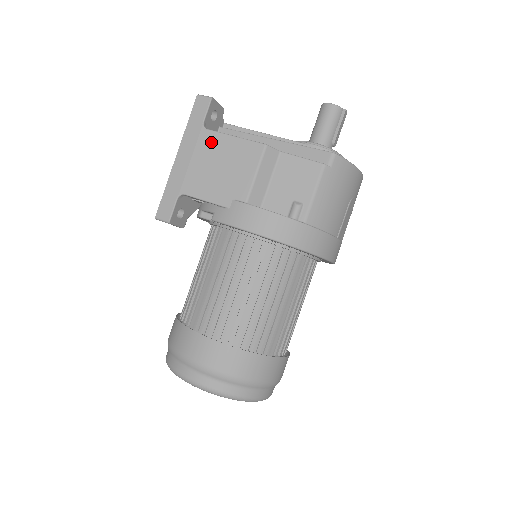
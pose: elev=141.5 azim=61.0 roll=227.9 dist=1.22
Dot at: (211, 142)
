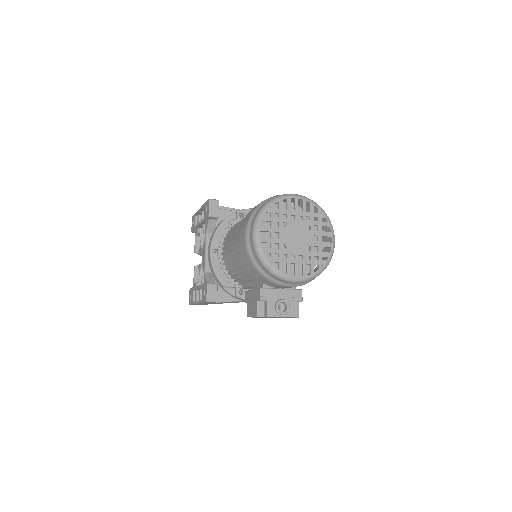
Dot at: occluded
